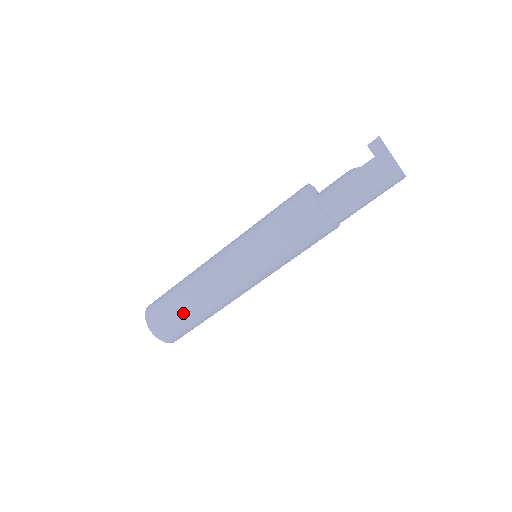
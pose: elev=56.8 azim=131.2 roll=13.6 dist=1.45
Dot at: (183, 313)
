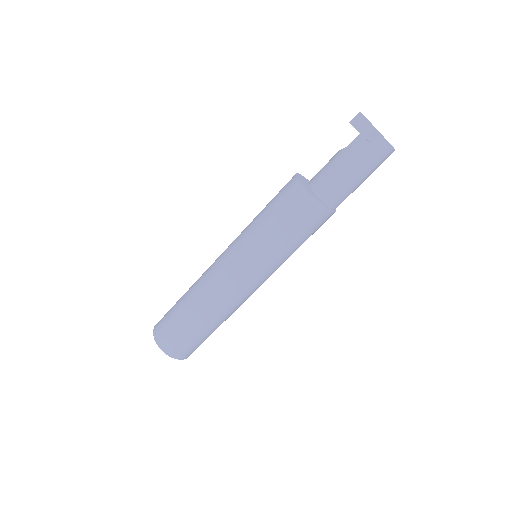
Dot at: (190, 325)
